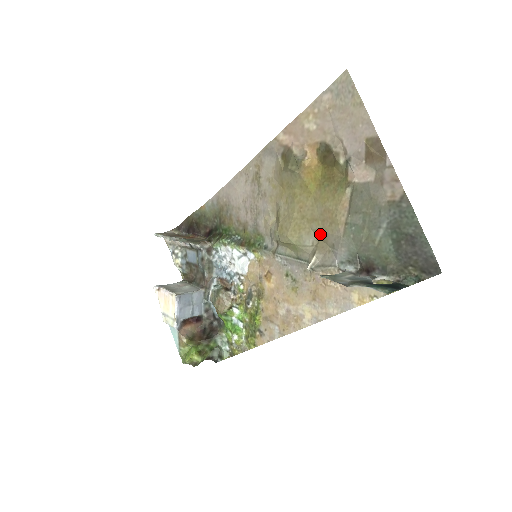
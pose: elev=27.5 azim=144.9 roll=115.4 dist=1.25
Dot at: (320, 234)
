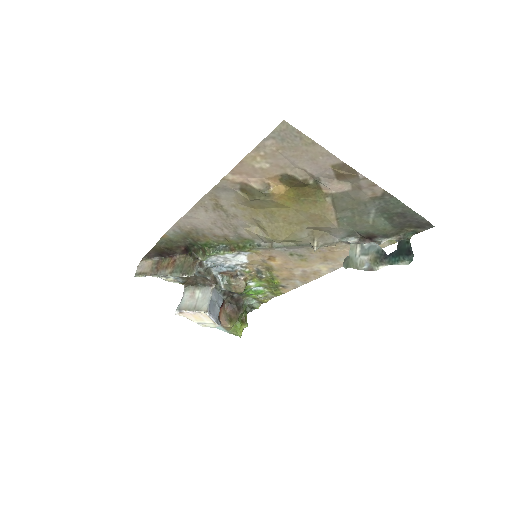
Dot at: (313, 228)
